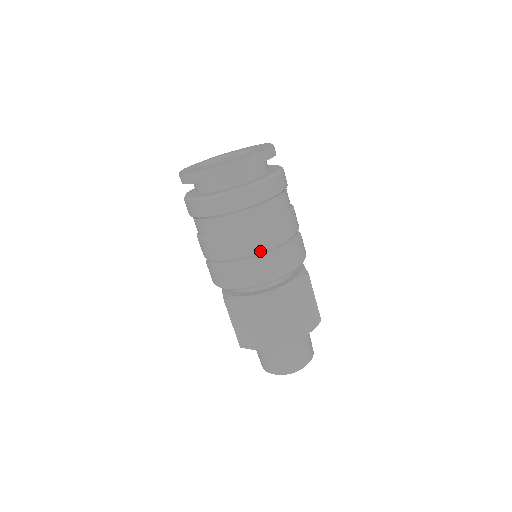
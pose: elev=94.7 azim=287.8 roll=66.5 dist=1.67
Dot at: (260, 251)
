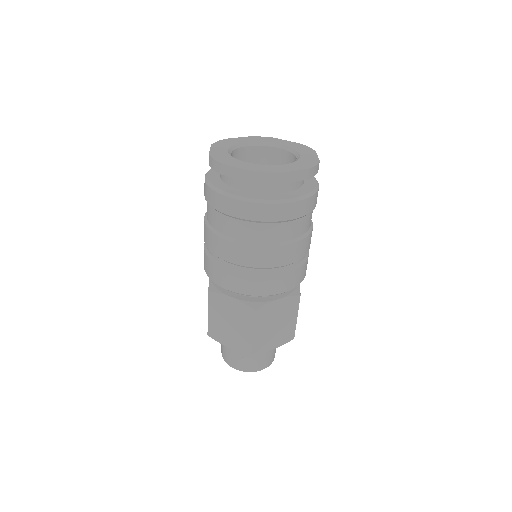
Dot at: (263, 266)
